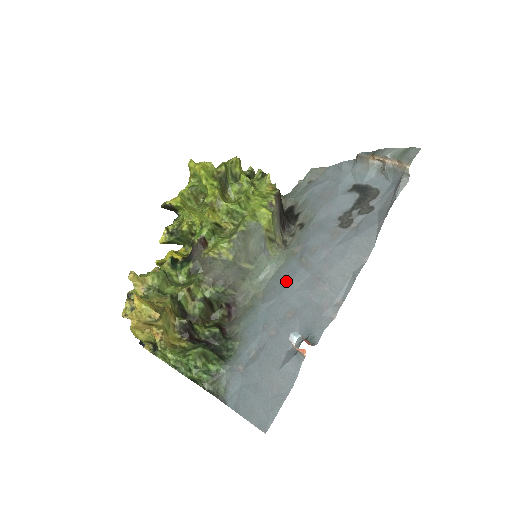
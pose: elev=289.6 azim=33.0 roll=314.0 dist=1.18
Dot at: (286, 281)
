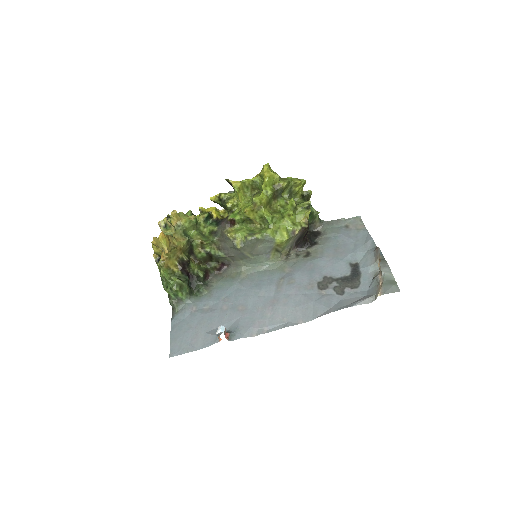
Dot at: (261, 284)
